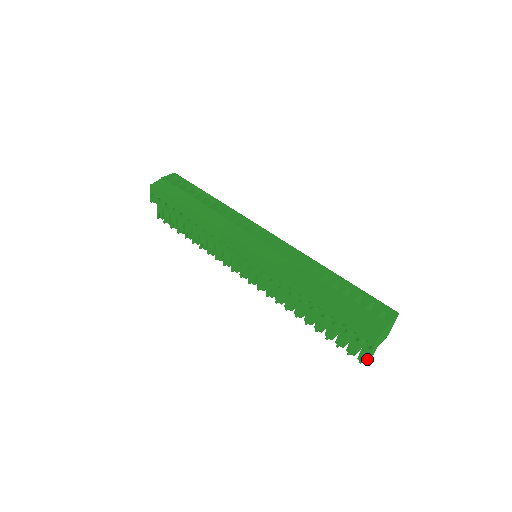
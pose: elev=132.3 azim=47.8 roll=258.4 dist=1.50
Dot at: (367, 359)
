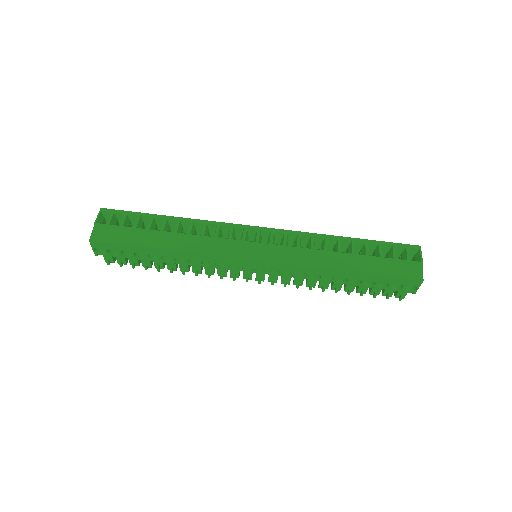
Dot at: occluded
